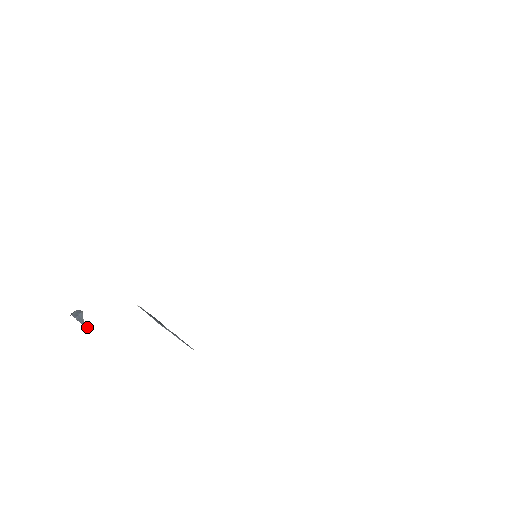
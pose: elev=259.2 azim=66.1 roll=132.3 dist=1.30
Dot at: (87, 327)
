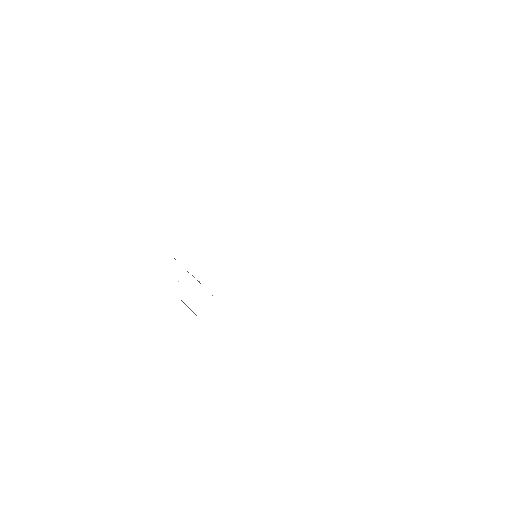
Dot at: occluded
